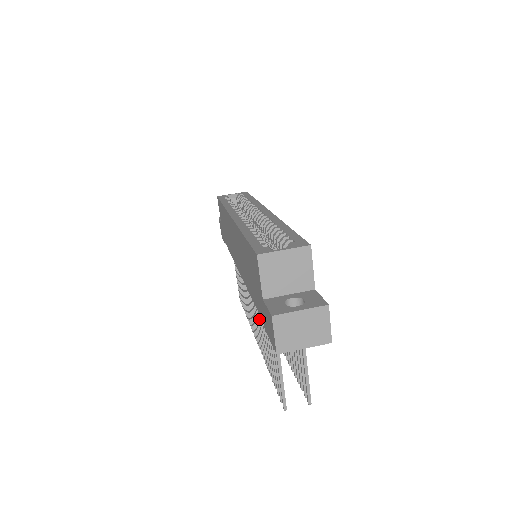
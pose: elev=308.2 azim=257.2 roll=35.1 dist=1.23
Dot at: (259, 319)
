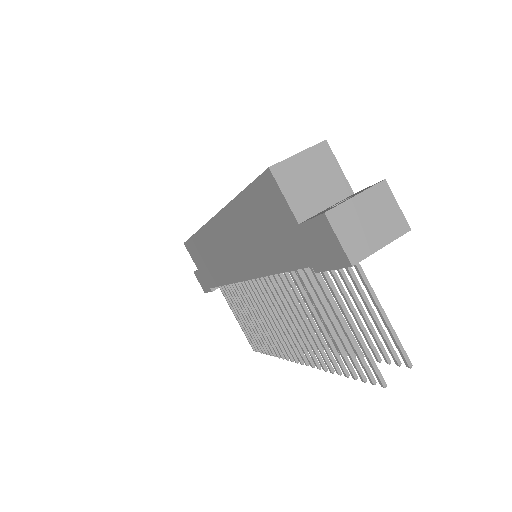
Dot at: (293, 312)
